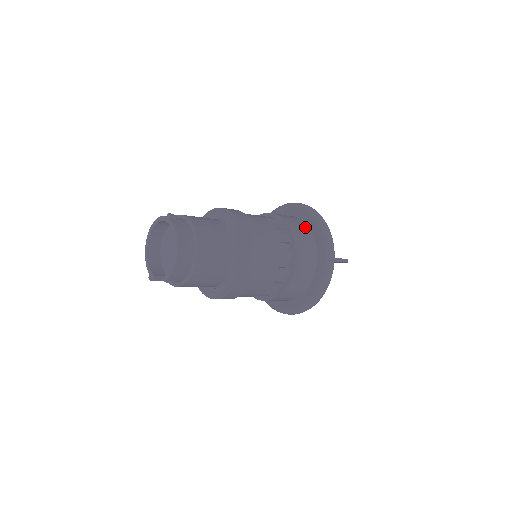
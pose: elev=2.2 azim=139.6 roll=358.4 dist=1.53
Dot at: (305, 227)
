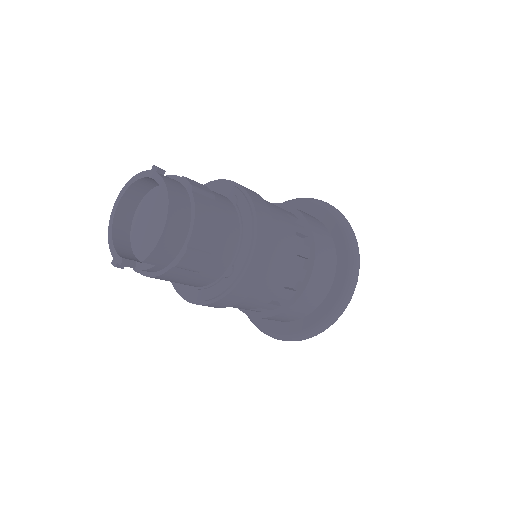
Dot at: (320, 223)
